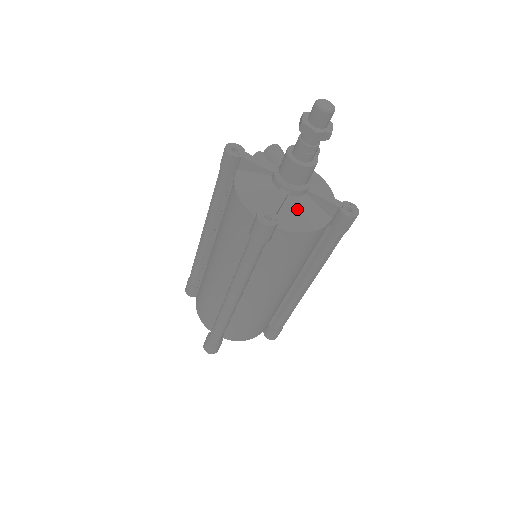
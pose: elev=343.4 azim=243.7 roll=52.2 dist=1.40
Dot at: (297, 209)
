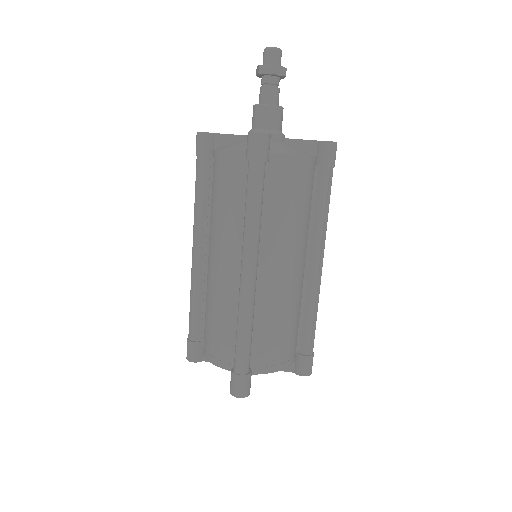
Dot at: (281, 146)
